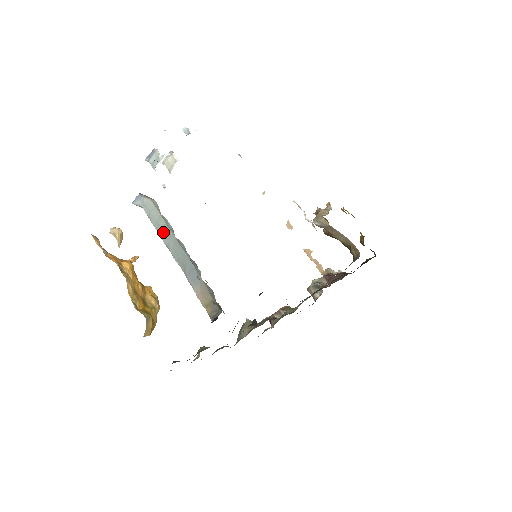
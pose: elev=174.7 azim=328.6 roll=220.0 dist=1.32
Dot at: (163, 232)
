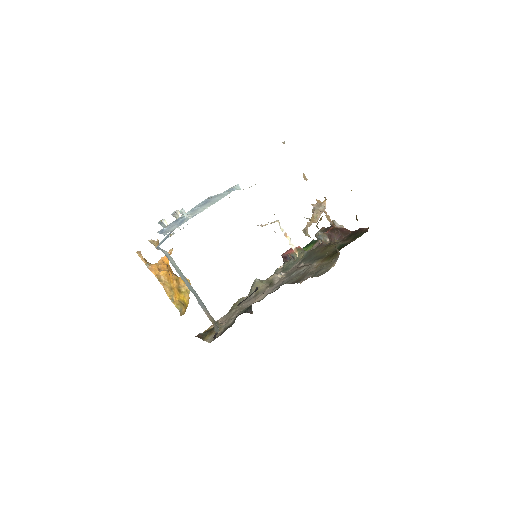
Dot at: (179, 273)
